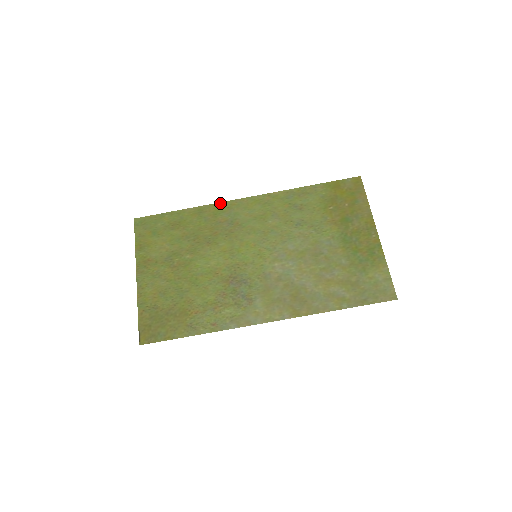
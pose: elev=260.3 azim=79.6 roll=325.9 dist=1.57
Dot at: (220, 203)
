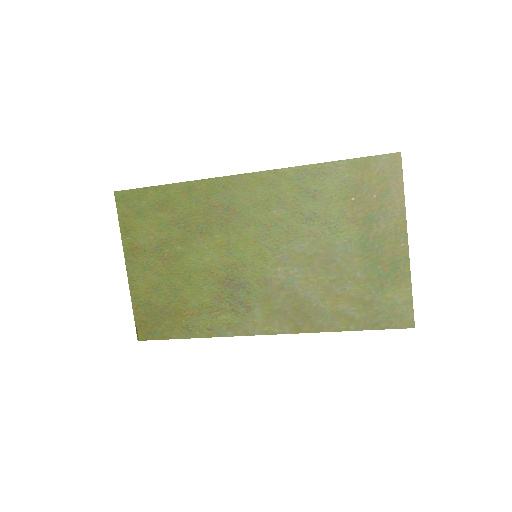
Dot at: (213, 179)
